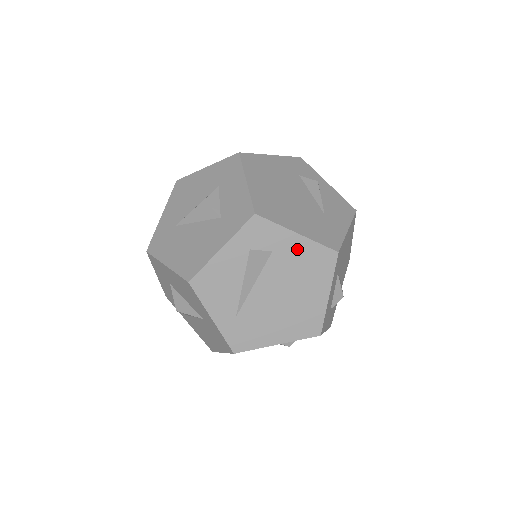
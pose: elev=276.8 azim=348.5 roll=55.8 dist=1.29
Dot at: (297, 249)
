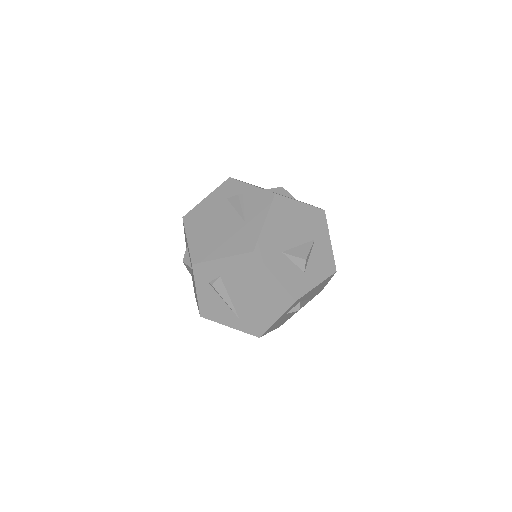
Dot at: (230, 266)
